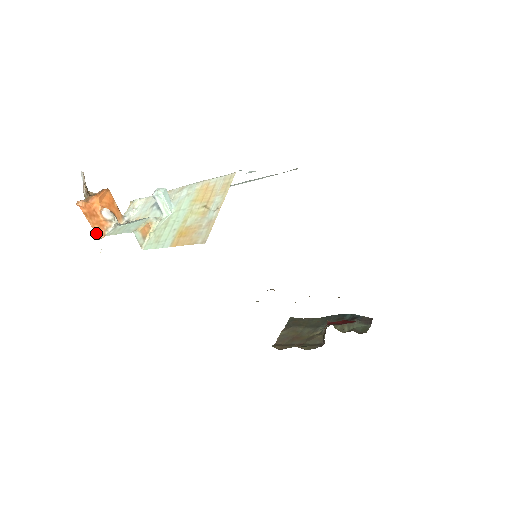
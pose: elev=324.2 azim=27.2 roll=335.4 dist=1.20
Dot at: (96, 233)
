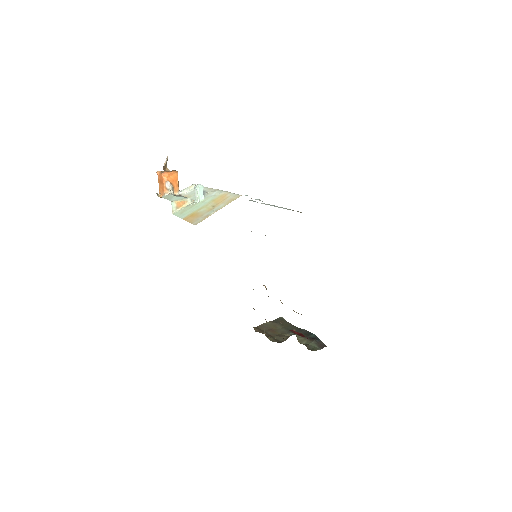
Dot at: (160, 193)
